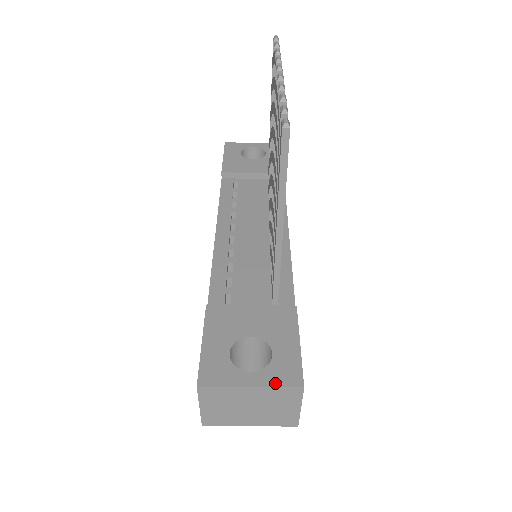
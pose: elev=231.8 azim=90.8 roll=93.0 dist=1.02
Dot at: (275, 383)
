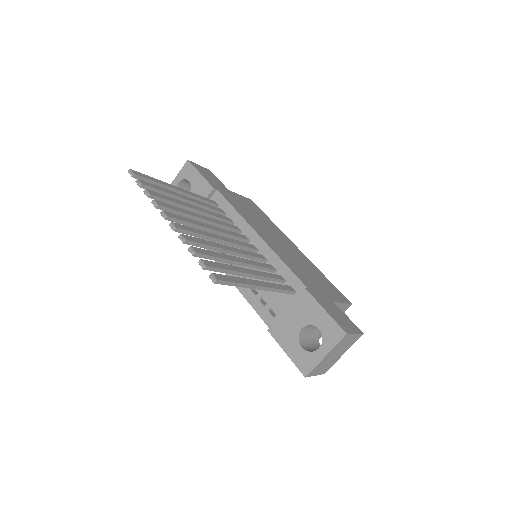
Dot at: (333, 344)
